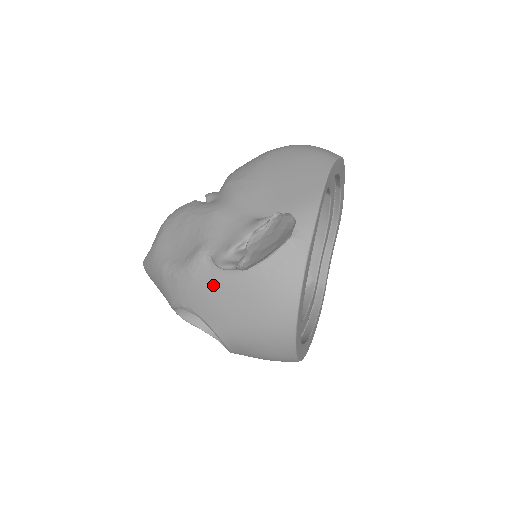
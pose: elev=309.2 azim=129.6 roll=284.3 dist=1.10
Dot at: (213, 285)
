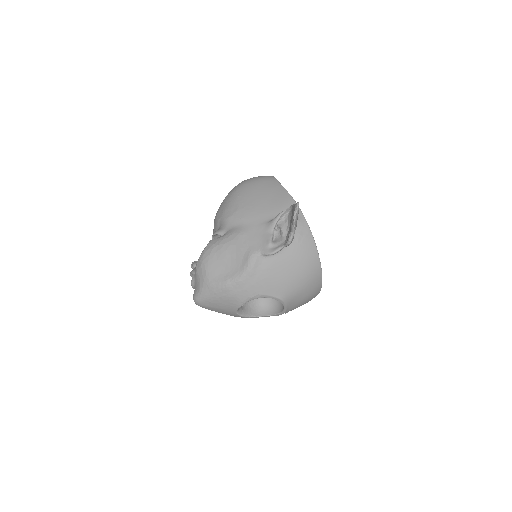
Dot at: (269, 269)
